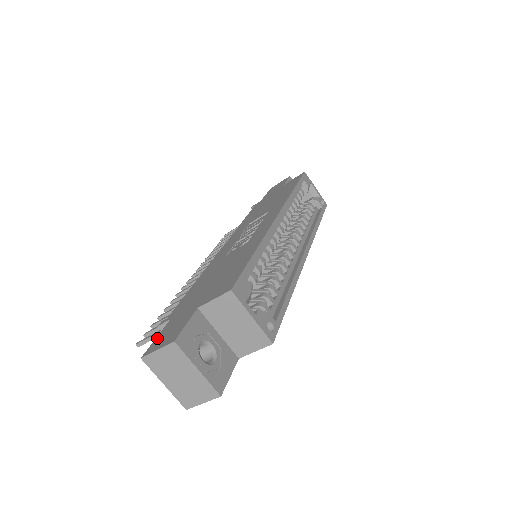
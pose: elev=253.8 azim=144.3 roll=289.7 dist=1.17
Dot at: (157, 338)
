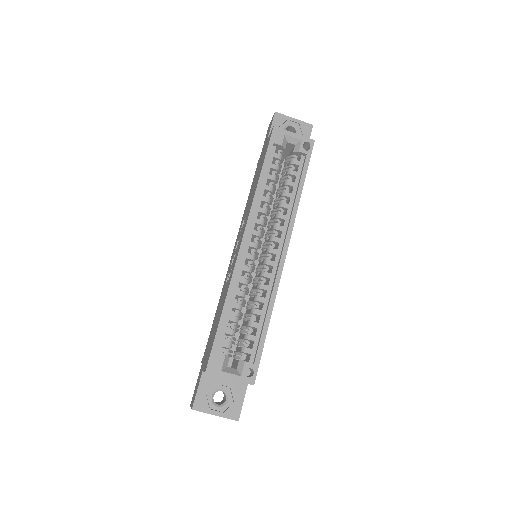
Dot at: (195, 387)
